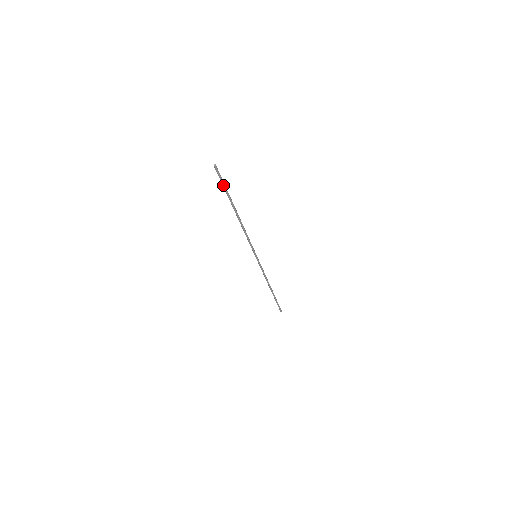
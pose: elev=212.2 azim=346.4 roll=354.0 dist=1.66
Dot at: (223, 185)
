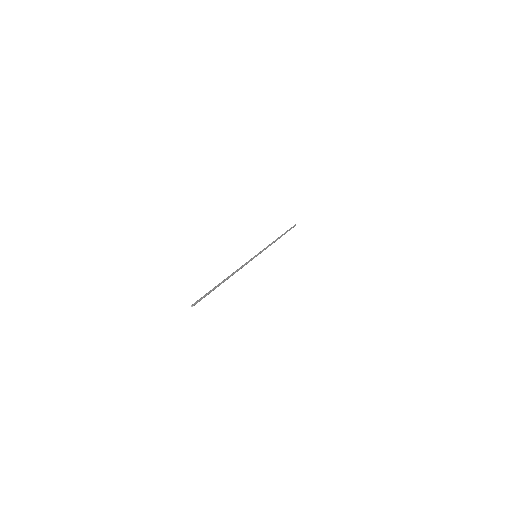
Dot at: (205, 296)
